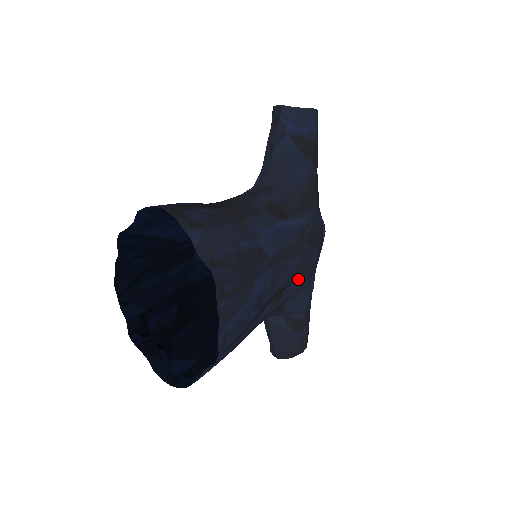
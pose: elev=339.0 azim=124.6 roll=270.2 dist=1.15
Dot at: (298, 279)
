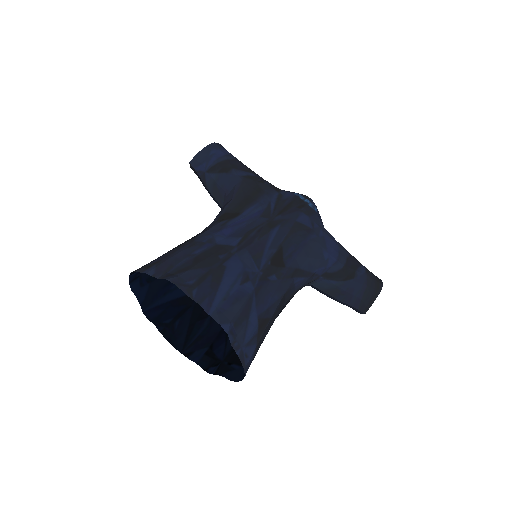
Dot at: (295, 243)
